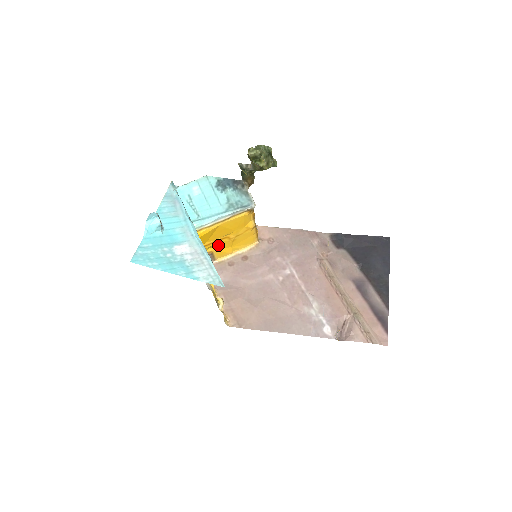
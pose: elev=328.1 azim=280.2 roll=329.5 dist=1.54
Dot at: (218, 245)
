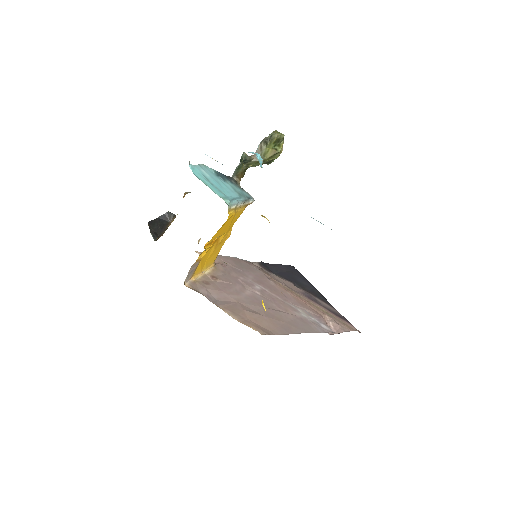
Dot at: (208, 251)
